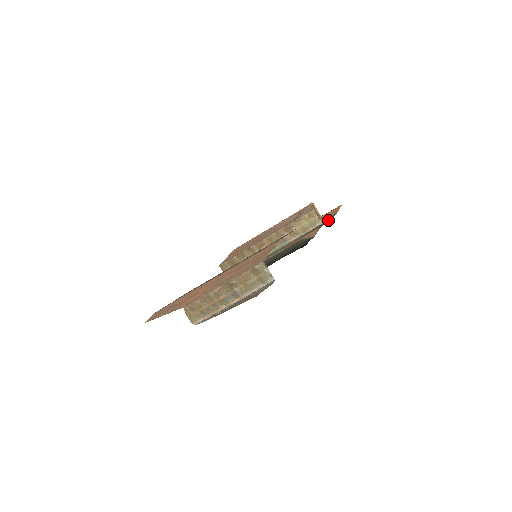
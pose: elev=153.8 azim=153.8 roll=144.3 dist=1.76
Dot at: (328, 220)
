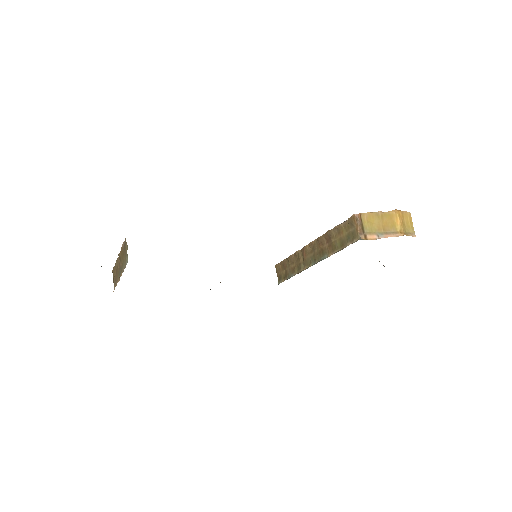
Dot at: occluded
